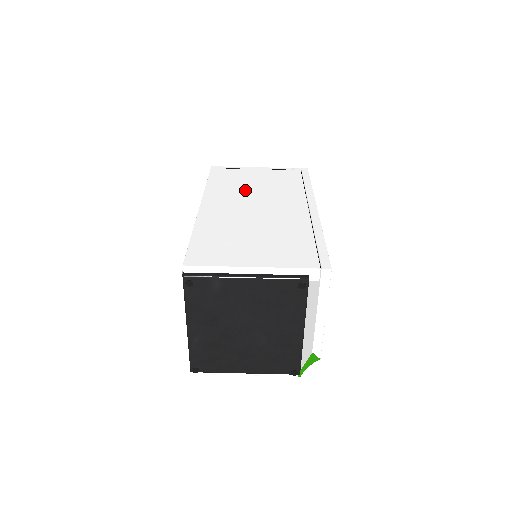
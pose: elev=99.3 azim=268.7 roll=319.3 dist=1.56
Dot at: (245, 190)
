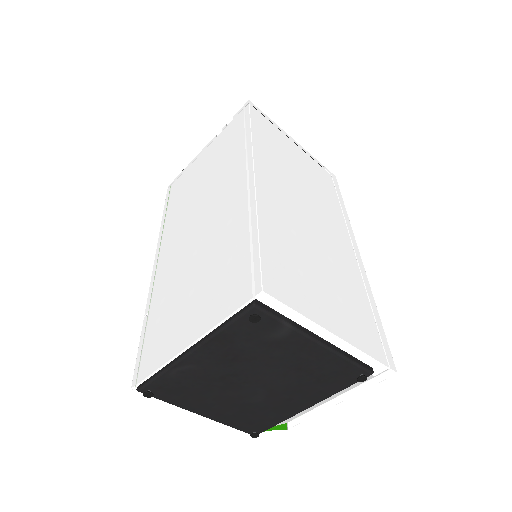
Dot at: (293, 174)
